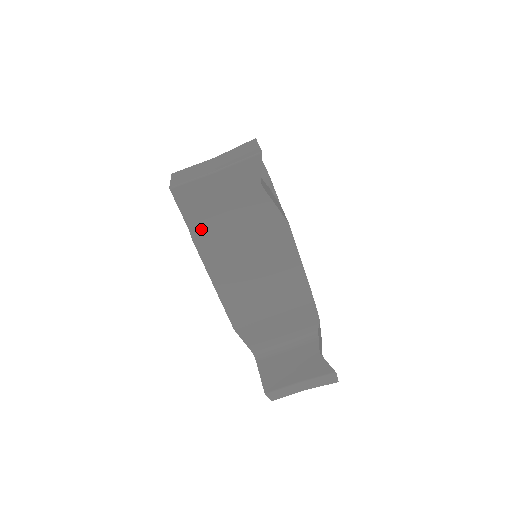
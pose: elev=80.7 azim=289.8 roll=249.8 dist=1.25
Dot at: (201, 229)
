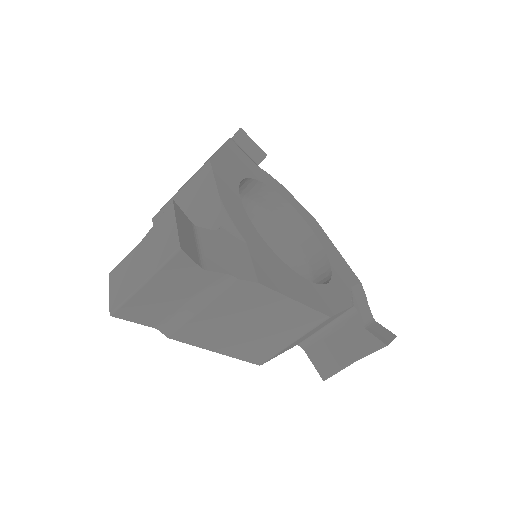
Dot at: (169, 325)
